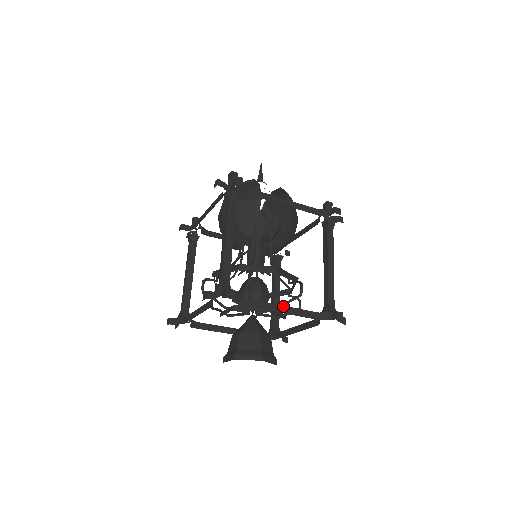
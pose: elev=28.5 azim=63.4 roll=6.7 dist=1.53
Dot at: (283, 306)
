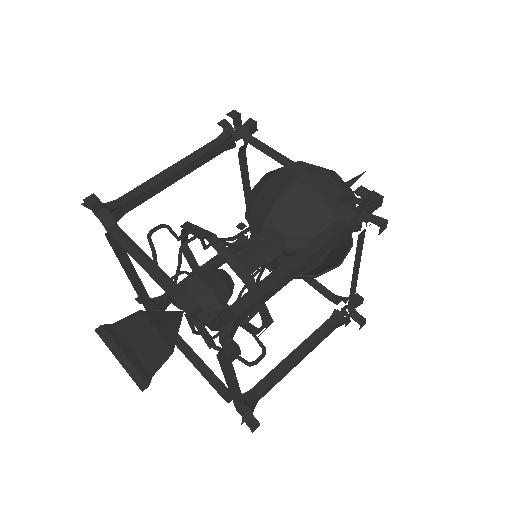
Dot at: (237, 380)
